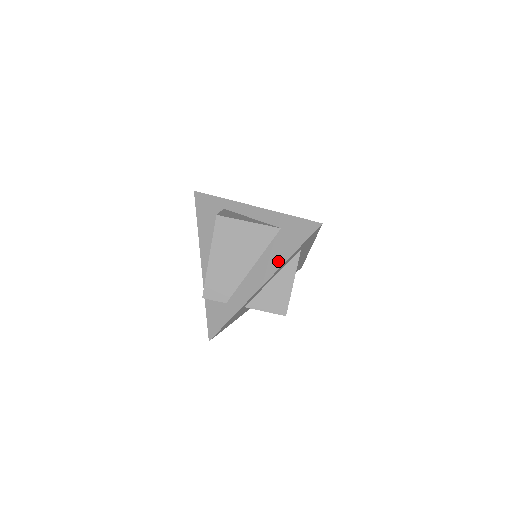
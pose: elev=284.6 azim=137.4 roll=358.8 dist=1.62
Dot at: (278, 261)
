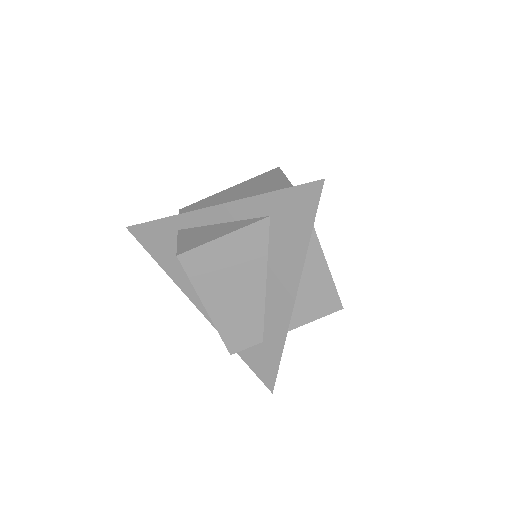
Dot at: (295, 260)
